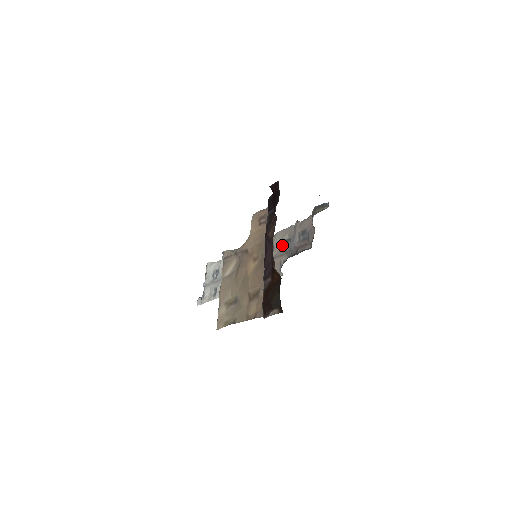
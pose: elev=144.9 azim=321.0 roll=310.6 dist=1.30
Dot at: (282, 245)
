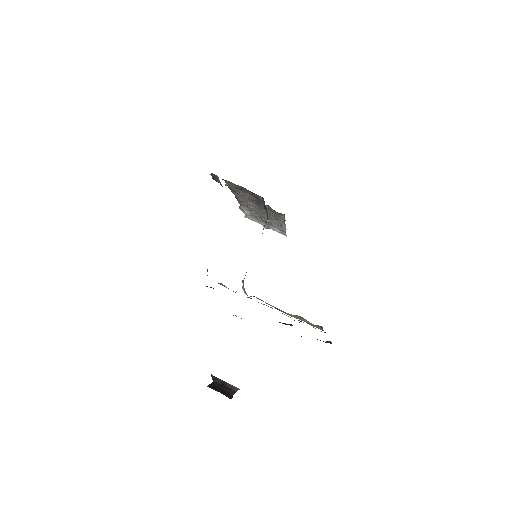
Dot at: (249, 199)
